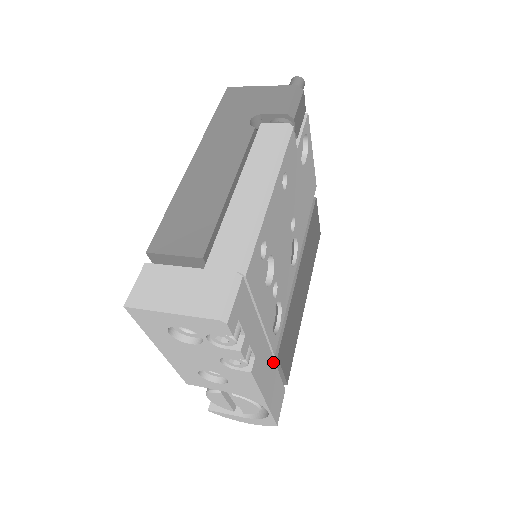
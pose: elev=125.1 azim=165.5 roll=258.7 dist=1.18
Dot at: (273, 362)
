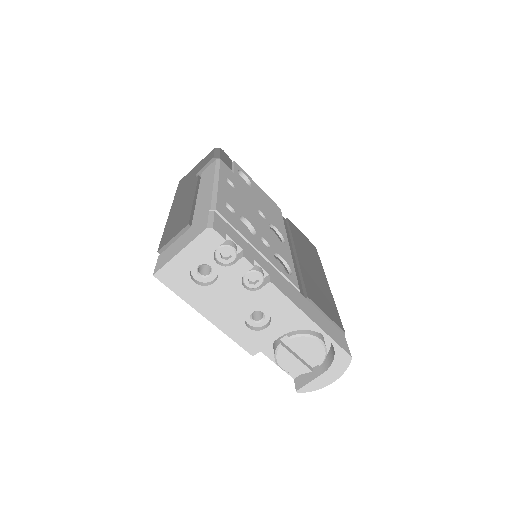
Dot at: (303, 297)
